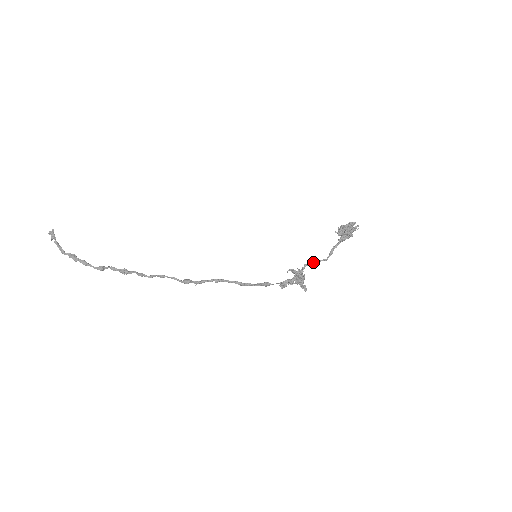
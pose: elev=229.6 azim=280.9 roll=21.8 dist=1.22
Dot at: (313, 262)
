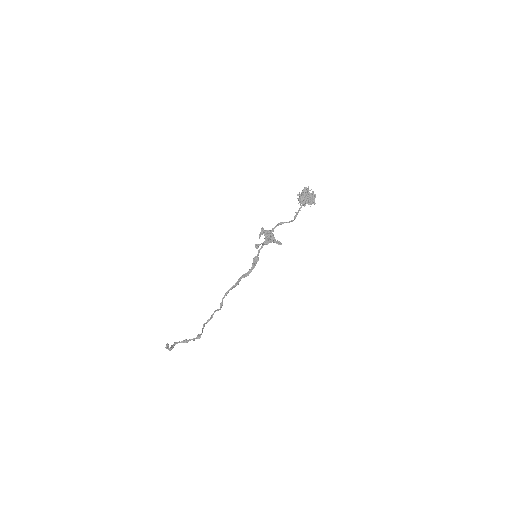
Dot at: (279, 224)
